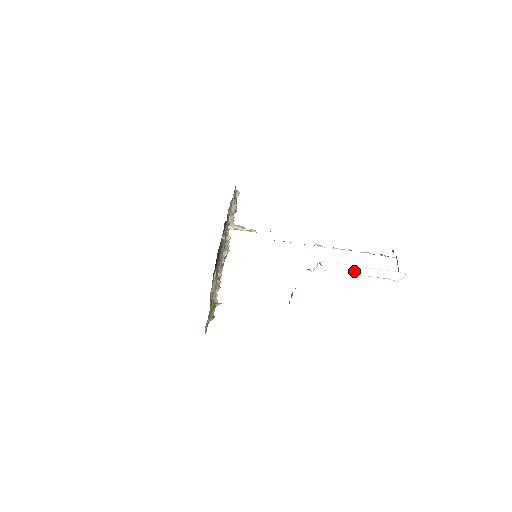
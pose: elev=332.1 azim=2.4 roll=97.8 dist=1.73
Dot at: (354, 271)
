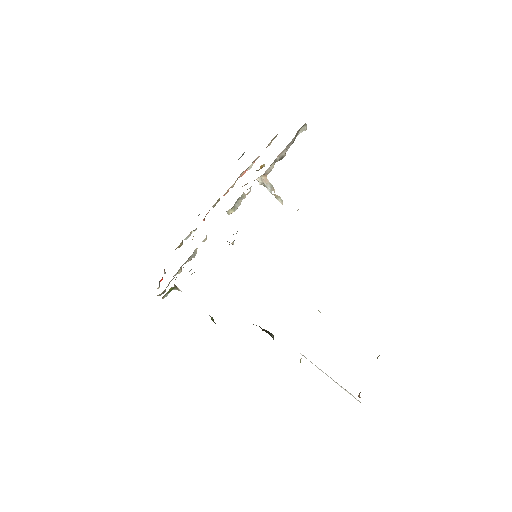
Dot at: occluded
